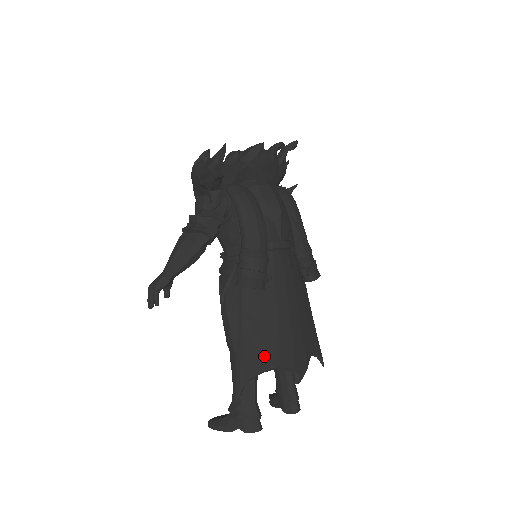
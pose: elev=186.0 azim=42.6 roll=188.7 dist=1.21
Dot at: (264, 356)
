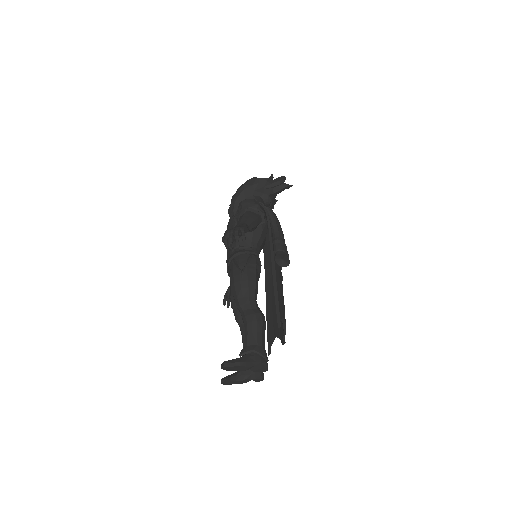
Dot at: (283, 309)
